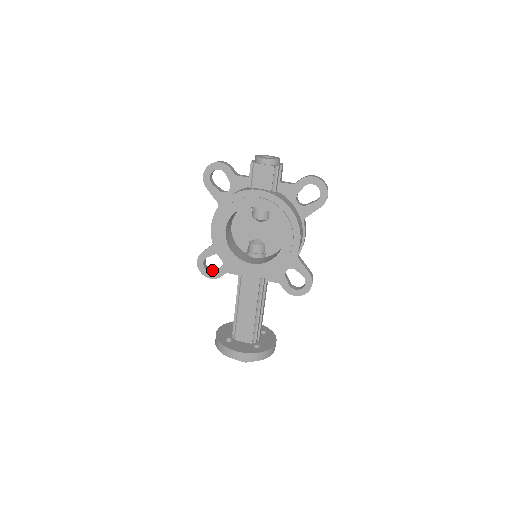
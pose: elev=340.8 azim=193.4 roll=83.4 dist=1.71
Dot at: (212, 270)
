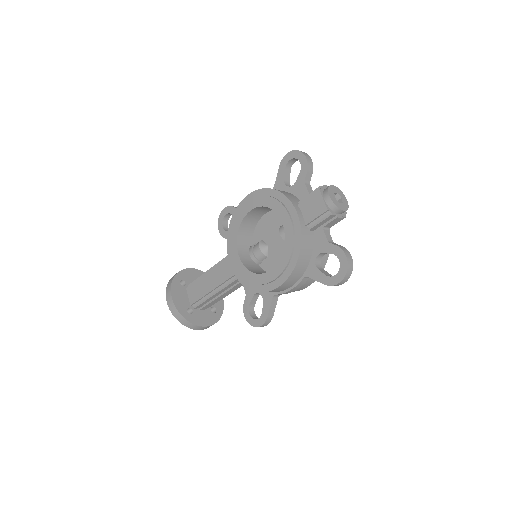
Dot at: (227, 227)
